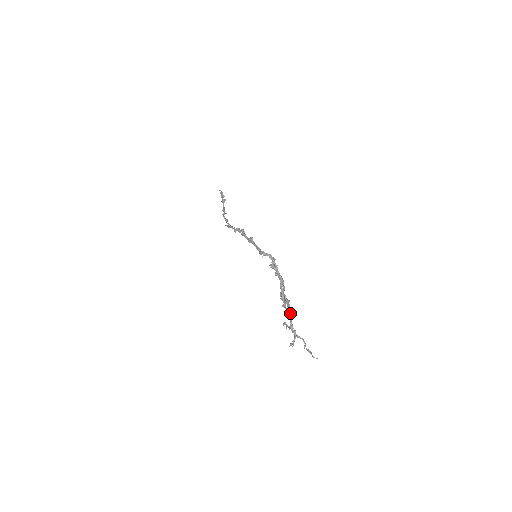
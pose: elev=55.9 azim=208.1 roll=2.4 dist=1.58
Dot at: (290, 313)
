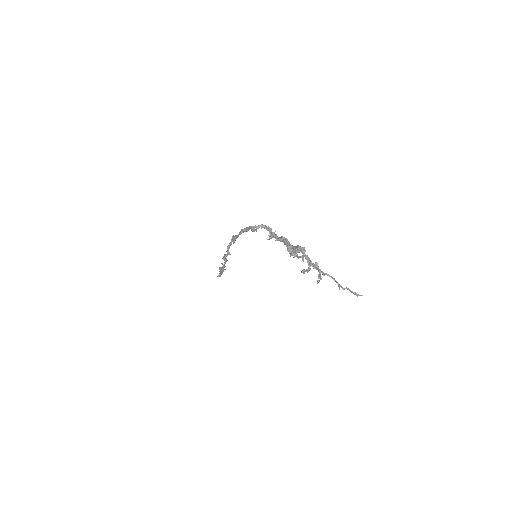
Dot at: (303, 250)
